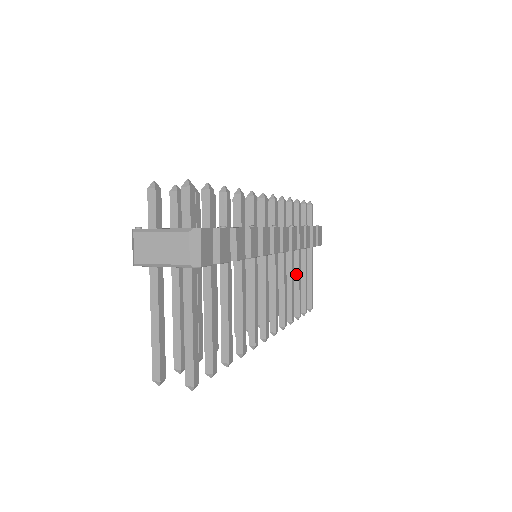
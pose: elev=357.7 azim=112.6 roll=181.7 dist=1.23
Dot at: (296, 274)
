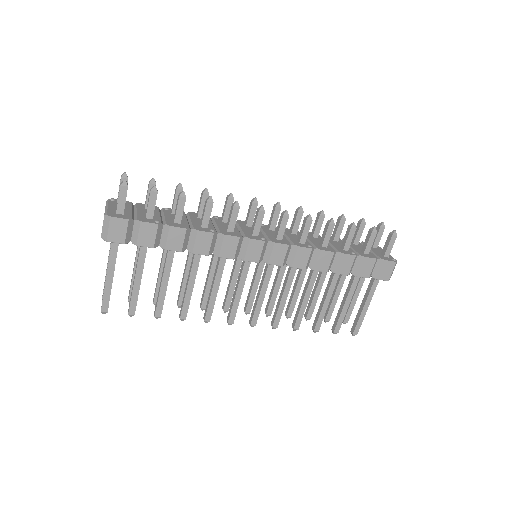
Dot at: (326, 292)
